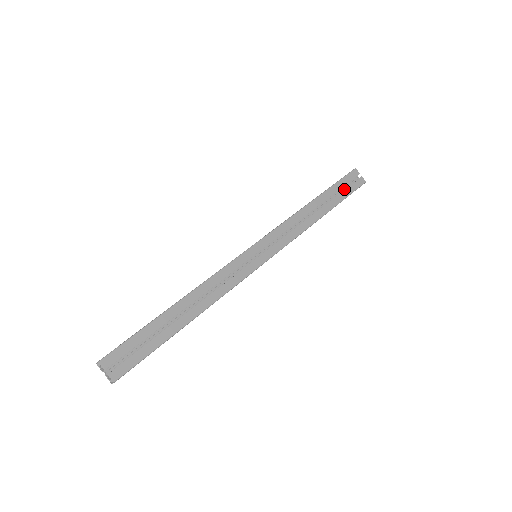
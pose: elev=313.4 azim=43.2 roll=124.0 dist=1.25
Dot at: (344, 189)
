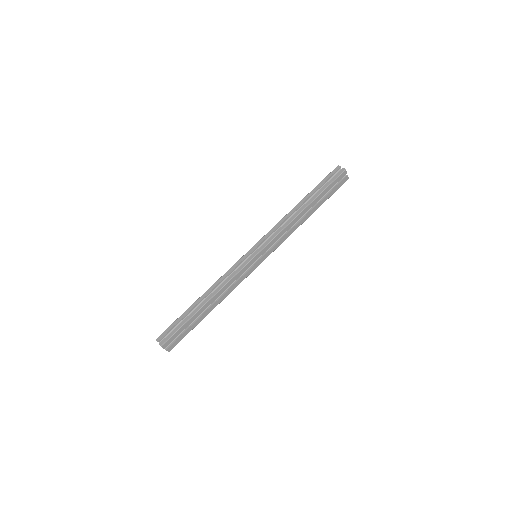
Dot at: (331, 187)
